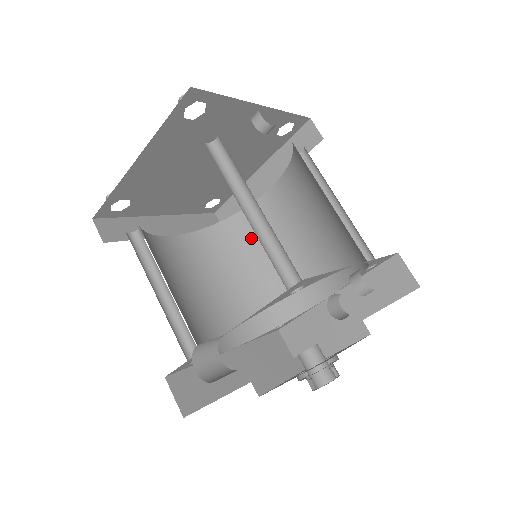
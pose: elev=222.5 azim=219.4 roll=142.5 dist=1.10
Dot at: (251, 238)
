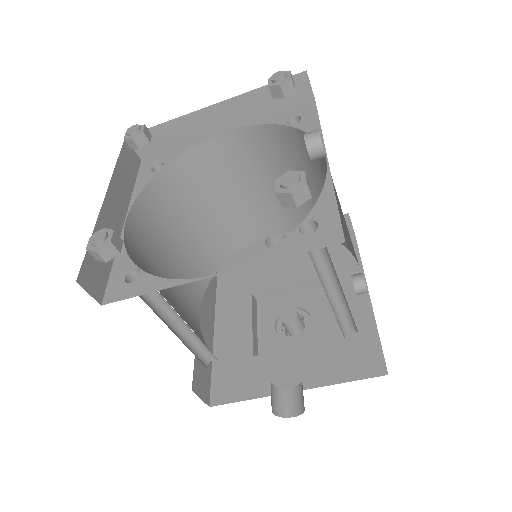
Dot at: (195, 185)
